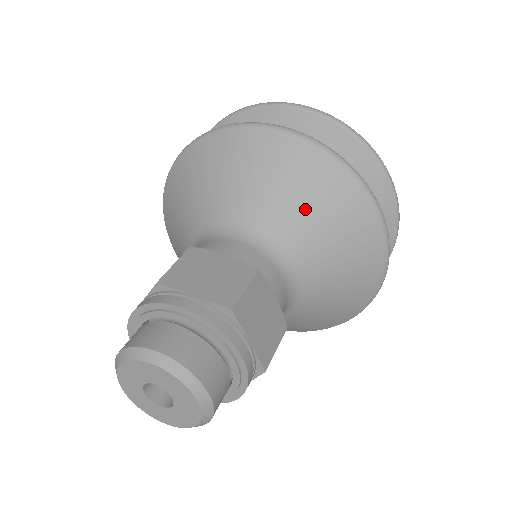
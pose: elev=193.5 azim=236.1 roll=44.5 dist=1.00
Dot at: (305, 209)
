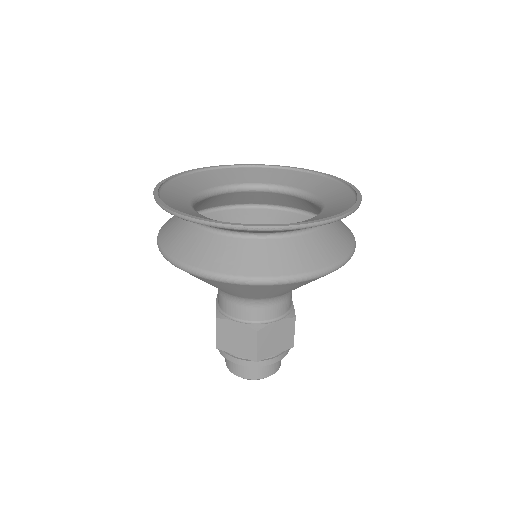
Dot at: (261, 294)
